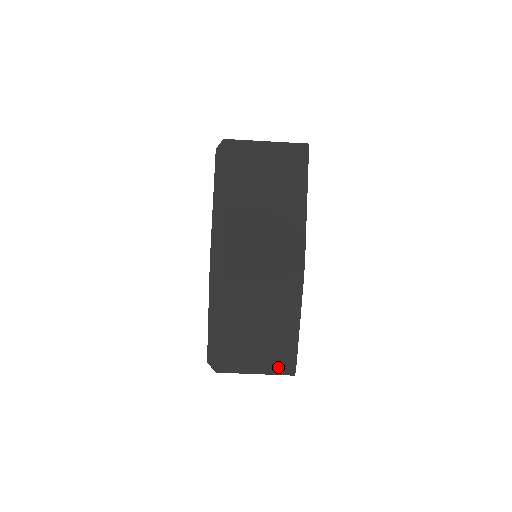
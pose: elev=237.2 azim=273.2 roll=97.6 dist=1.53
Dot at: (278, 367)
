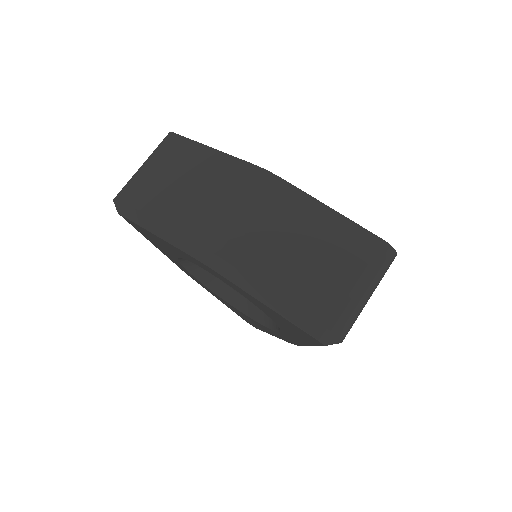
Dot at: (371, 259)
